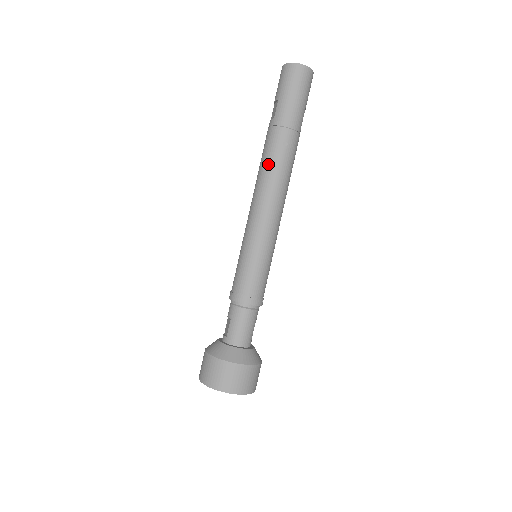
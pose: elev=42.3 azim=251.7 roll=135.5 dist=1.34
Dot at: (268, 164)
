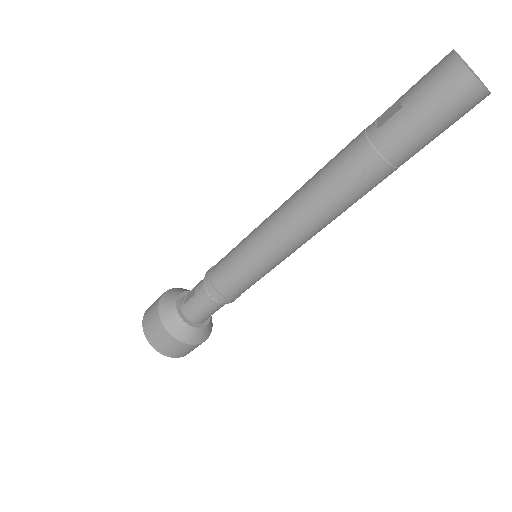
Dot at: (327, 184)
